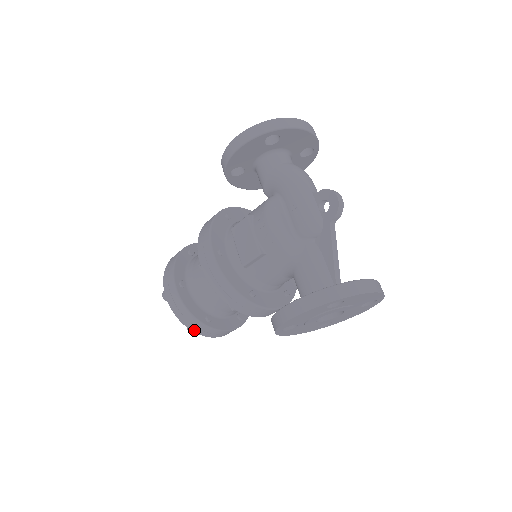
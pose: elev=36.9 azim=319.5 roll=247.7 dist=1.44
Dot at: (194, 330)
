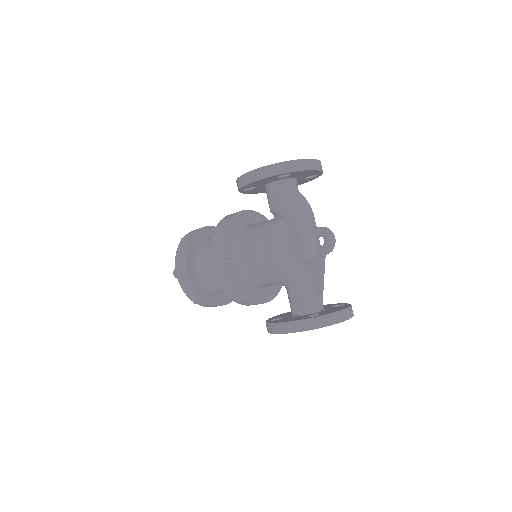
Dot at: (198, 304)
